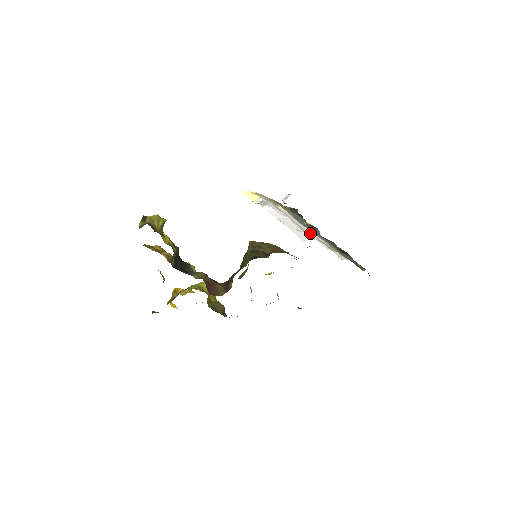
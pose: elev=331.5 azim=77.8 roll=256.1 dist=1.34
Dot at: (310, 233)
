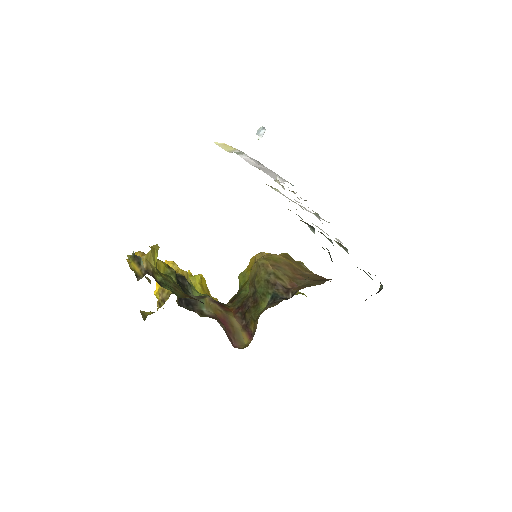
Dot at: (304, 208)
